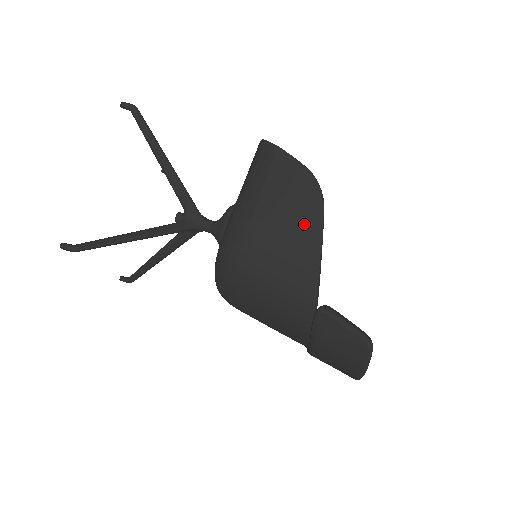
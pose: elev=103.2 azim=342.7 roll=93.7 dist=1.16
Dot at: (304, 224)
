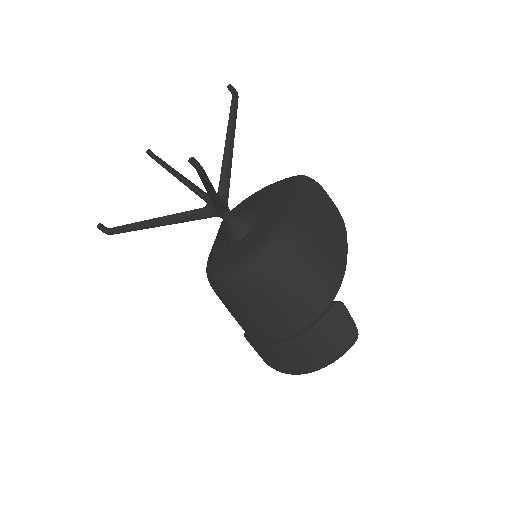
Dot at: (338, 241)
